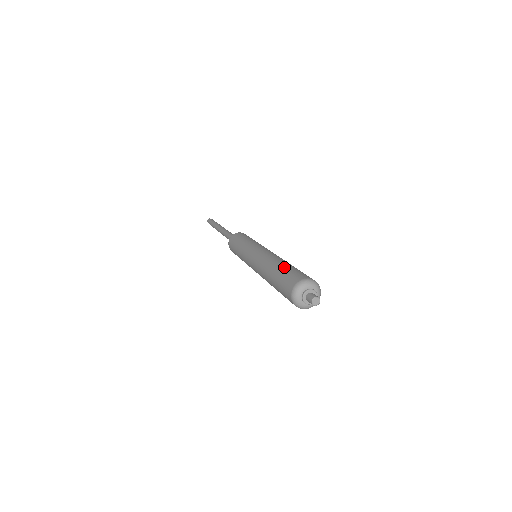
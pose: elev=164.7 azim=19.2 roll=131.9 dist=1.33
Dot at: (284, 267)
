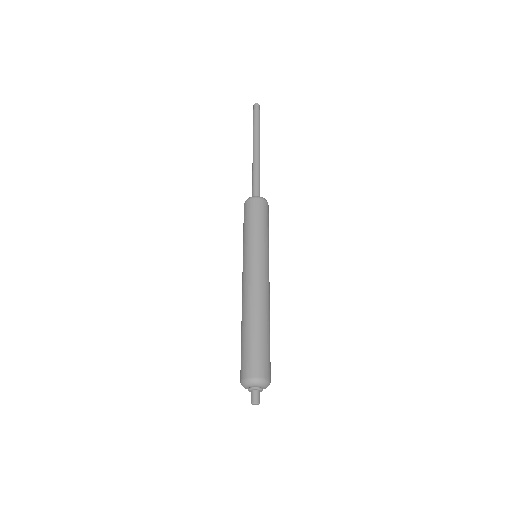
Dot at: (251, 336)
